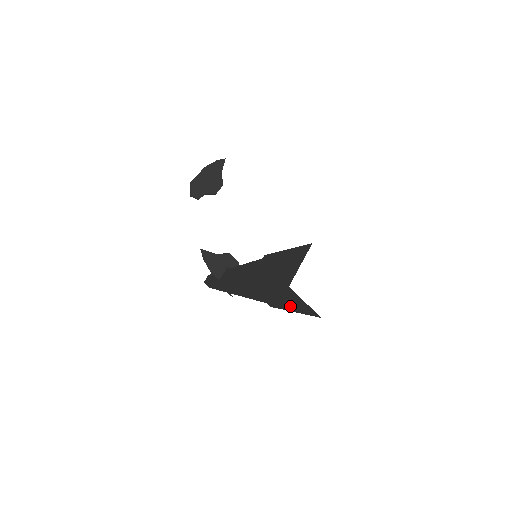
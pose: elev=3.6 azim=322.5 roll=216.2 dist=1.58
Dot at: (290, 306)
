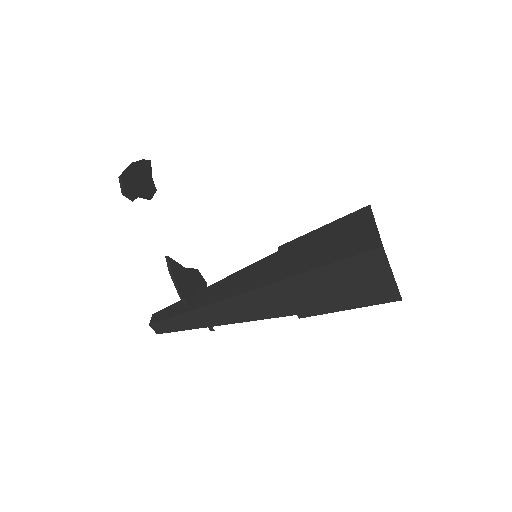
Dot at: (349, 298)
